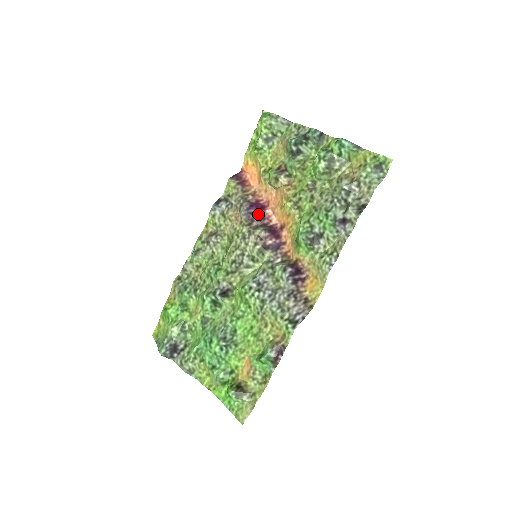
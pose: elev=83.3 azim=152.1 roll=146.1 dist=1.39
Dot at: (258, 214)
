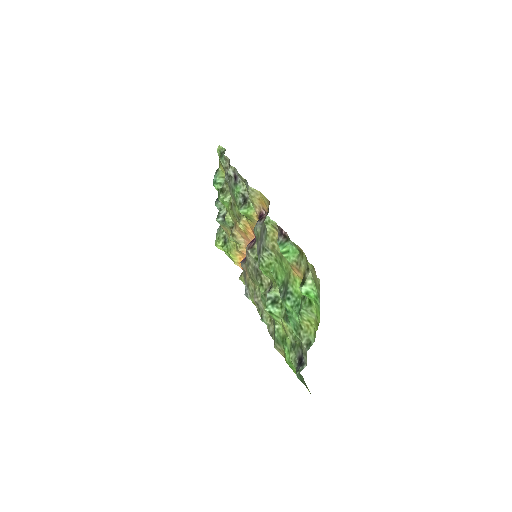
Dot at: occluded
